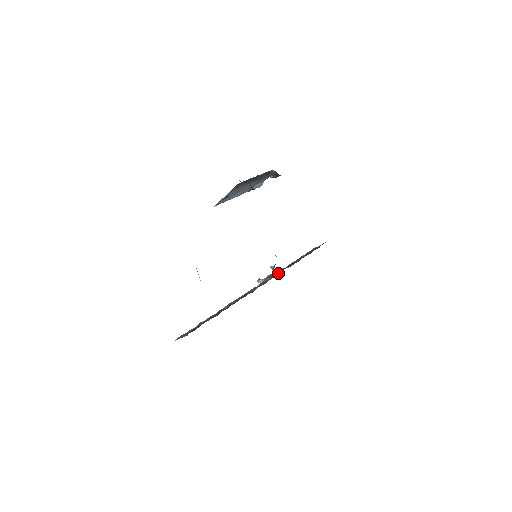
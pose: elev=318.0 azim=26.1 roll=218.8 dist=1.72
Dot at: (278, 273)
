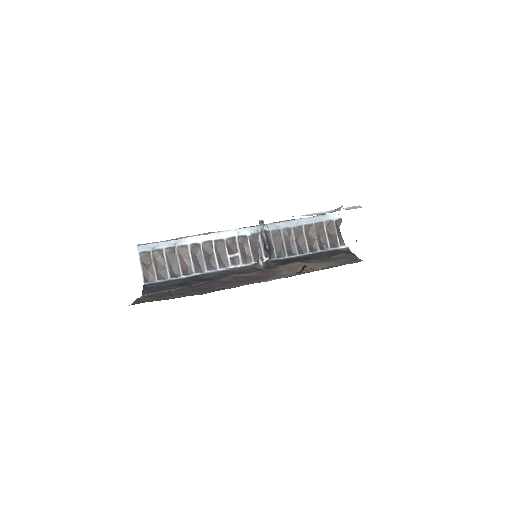
Dot at: (263, 255)
